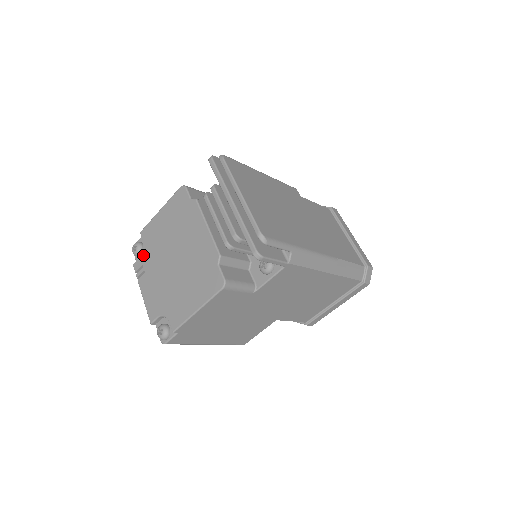
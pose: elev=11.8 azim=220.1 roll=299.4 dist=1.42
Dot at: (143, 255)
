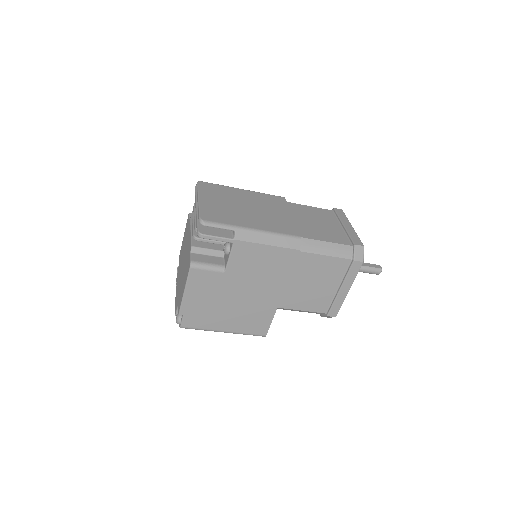
Dot at: (178, 271)
